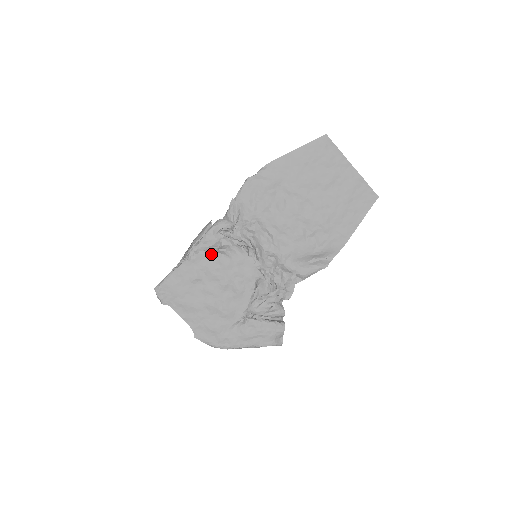
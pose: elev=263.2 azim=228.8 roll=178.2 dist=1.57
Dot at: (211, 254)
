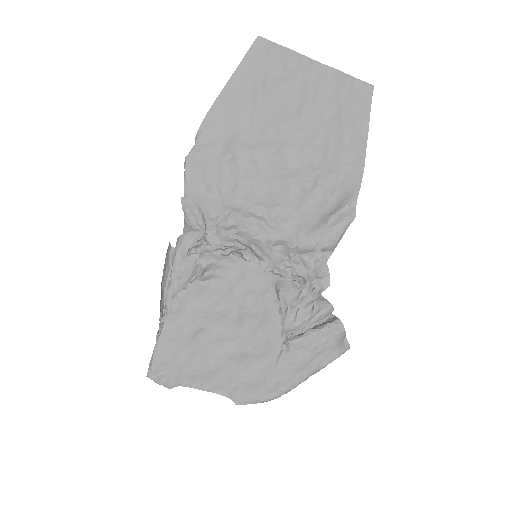
Dot at: (196, 288)
